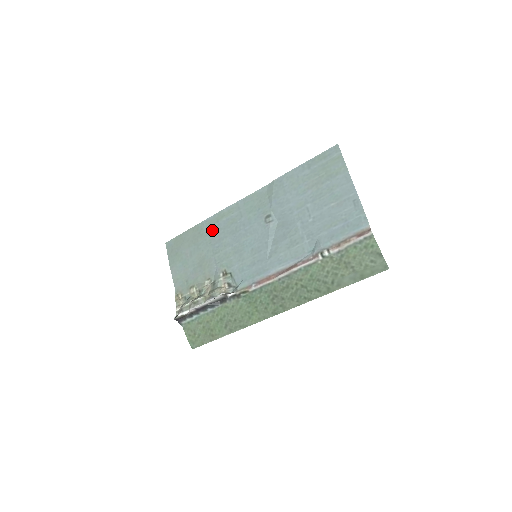
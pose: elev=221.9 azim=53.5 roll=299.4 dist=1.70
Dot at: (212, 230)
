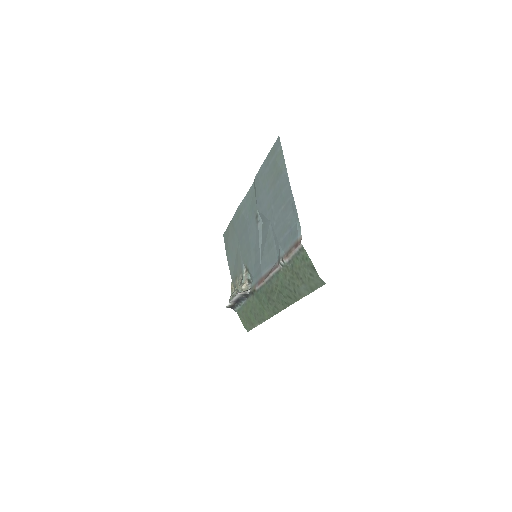
Dot at: (237, 226)
